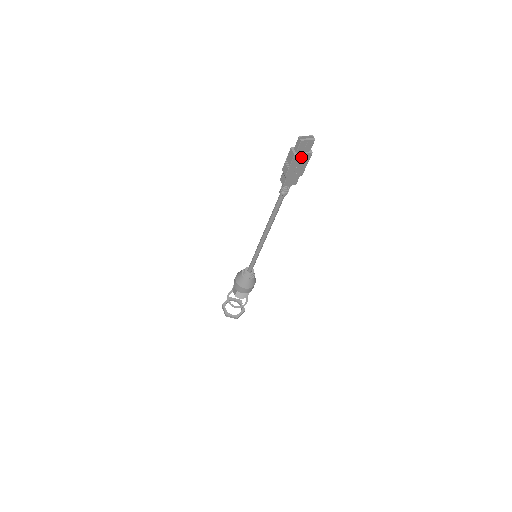
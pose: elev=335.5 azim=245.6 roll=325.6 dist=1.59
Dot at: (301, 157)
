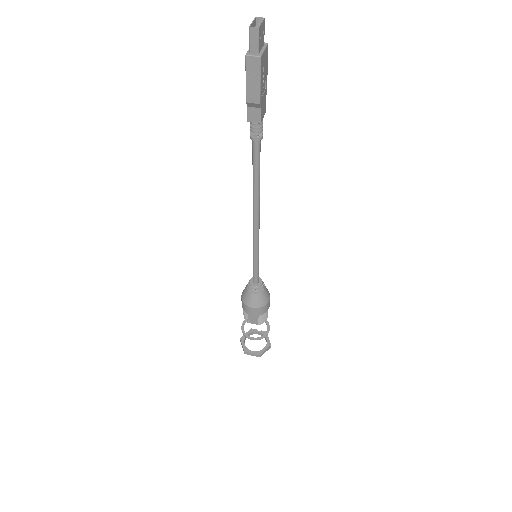
Dot at: (263, 58)
